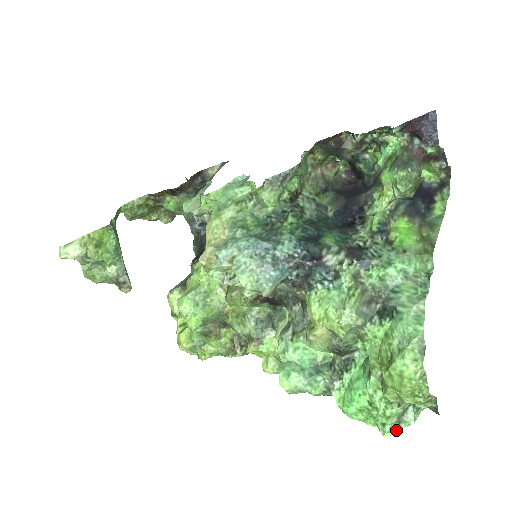
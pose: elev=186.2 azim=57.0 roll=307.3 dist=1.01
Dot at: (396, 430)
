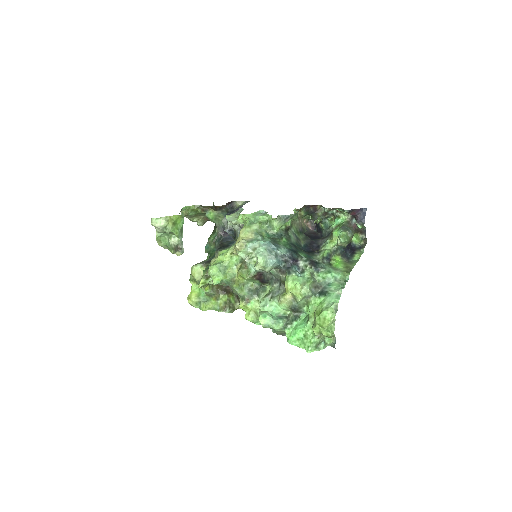
Dot at: occluded
